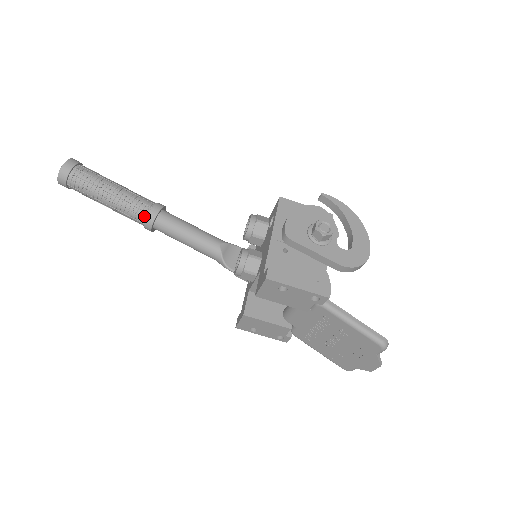
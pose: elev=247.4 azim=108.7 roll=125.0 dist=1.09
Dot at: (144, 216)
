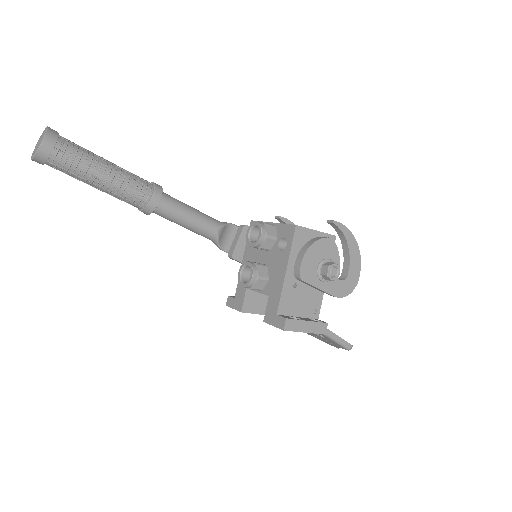
Dot at: (142, 205)
